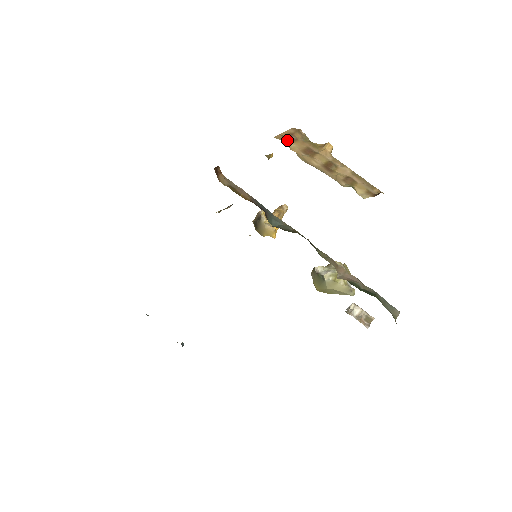
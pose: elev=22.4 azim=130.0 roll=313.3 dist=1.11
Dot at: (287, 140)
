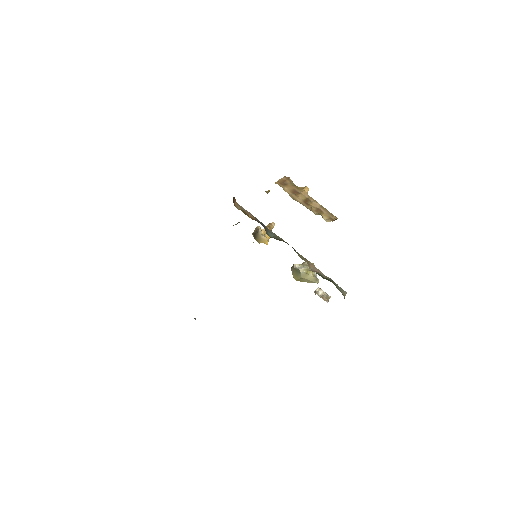
Dot at: (282, 185)
